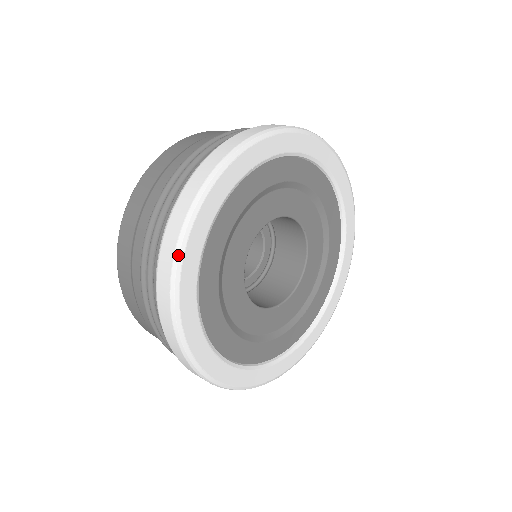
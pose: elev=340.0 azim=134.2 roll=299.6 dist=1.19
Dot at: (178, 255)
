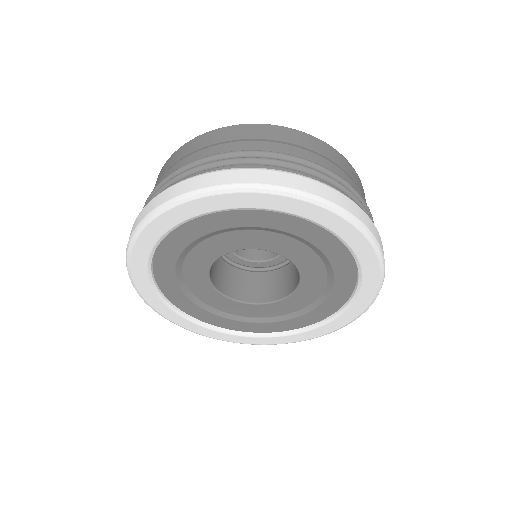
Dot at: (154, 213)
